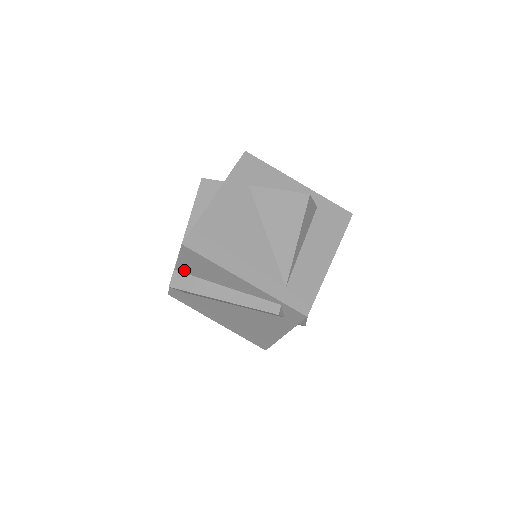
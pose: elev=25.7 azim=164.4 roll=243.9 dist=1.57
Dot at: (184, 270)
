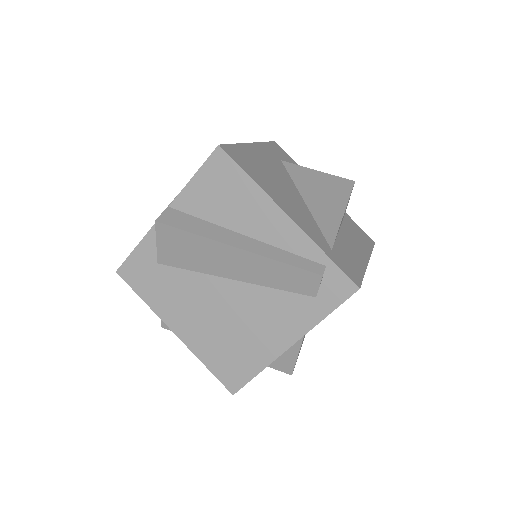
Dot at: (187, 205)
